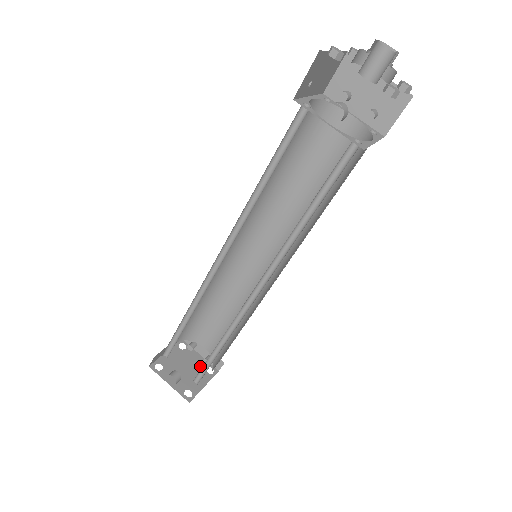
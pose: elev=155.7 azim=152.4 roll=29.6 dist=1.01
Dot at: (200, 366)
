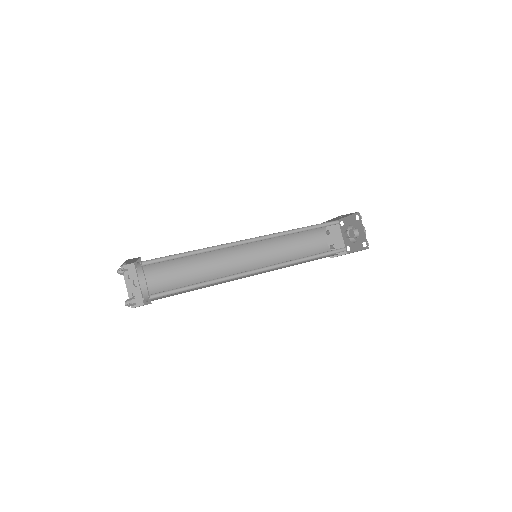
Dot at: occluded
